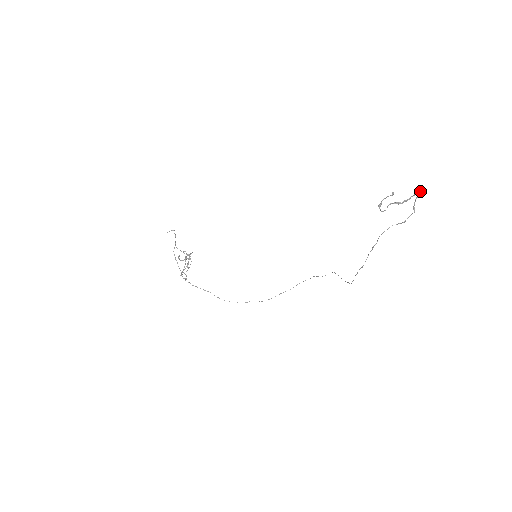
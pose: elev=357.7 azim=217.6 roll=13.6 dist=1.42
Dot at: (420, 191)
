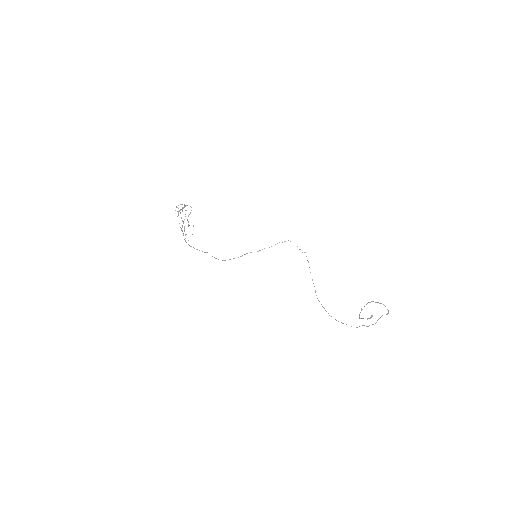
Dot at: (388, 313)
